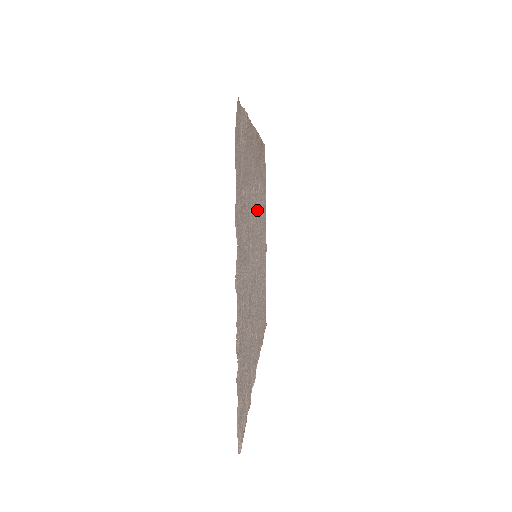
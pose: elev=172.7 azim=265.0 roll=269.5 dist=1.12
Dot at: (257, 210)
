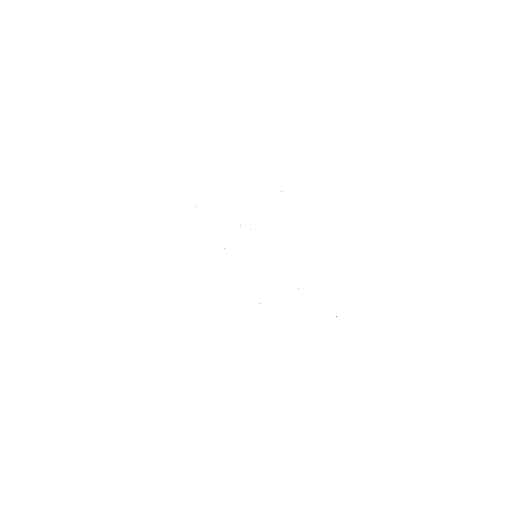
Dot at: occluded
